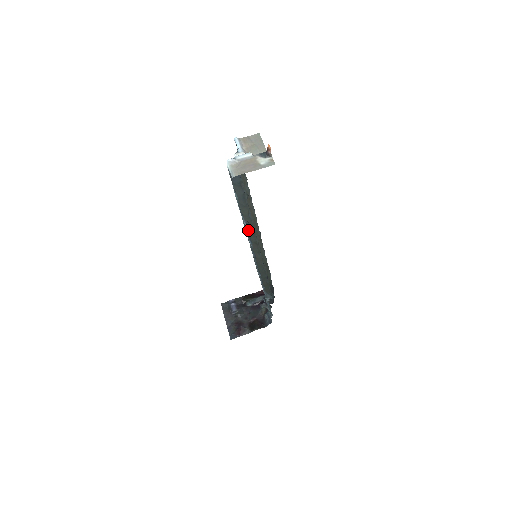
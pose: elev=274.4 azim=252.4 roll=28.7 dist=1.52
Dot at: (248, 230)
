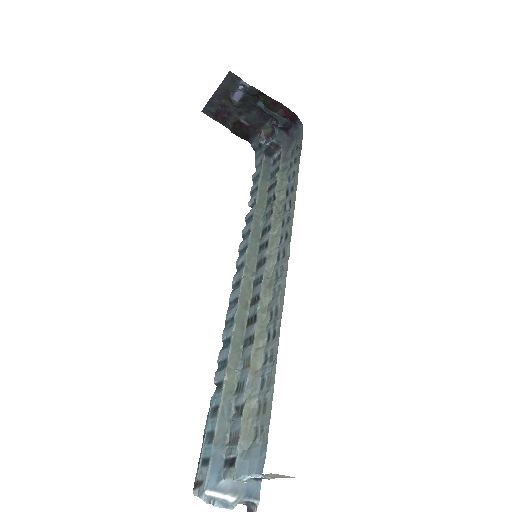
Dot at: (221, 367)
